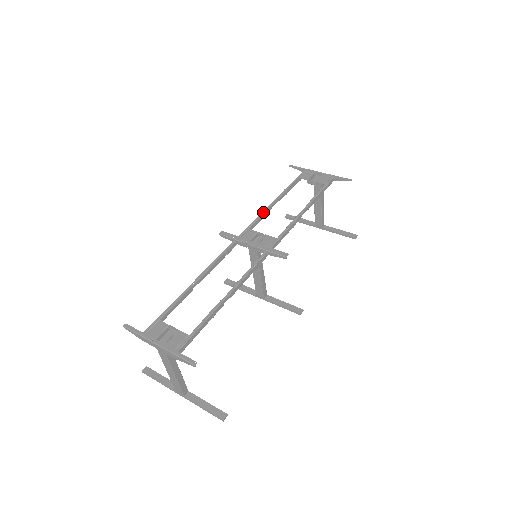
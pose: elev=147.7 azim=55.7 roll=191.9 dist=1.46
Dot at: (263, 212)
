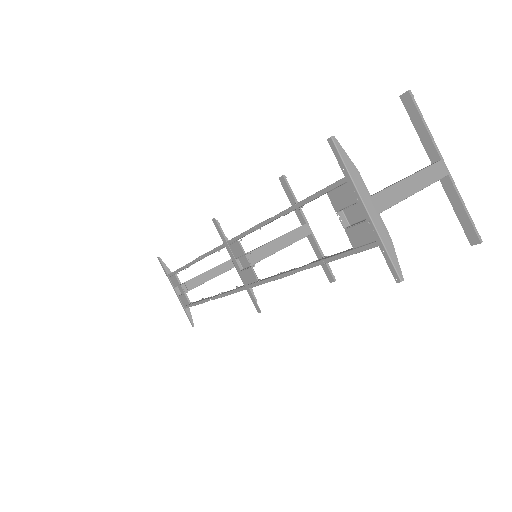
Dot at: (256, 227)
